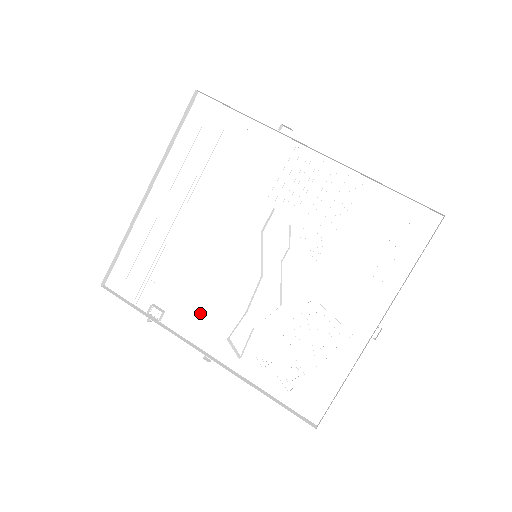
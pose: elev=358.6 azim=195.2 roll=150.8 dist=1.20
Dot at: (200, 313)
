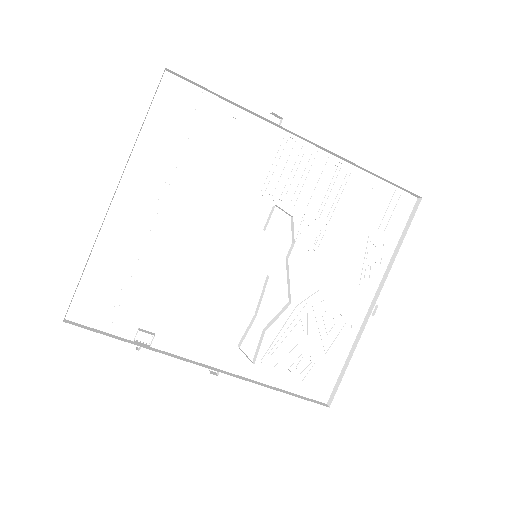
Dot at: (197, 326)
